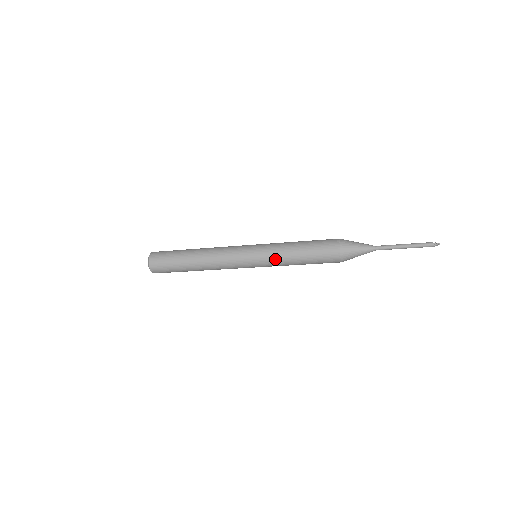
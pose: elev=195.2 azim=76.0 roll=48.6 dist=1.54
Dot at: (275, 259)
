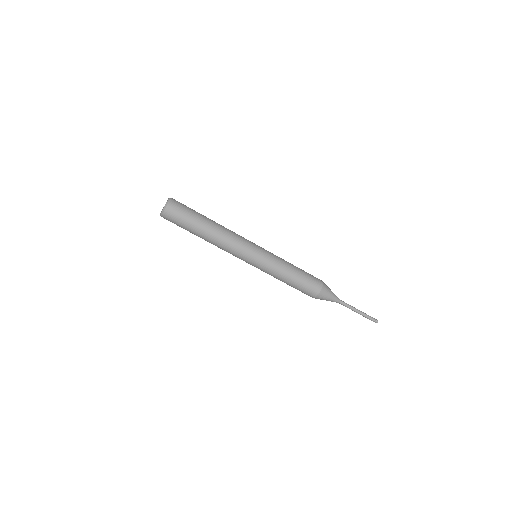
Dot at: (276, 262)
